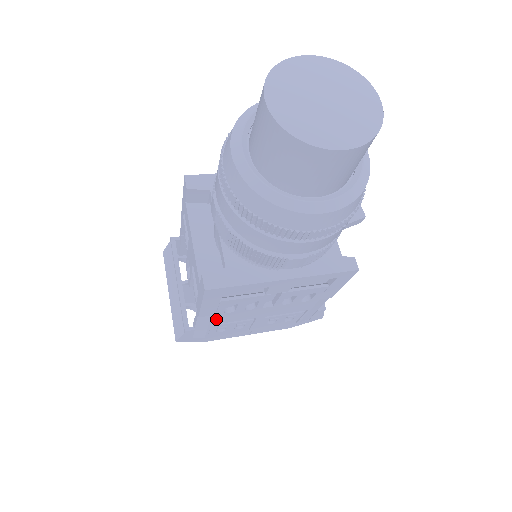
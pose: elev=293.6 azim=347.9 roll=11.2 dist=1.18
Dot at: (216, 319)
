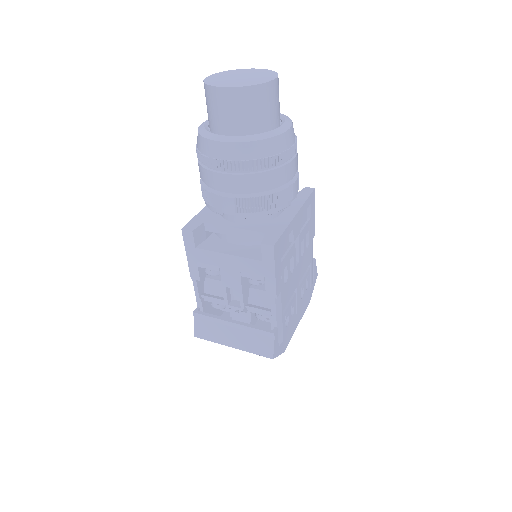
Dot at: (283, 299)
